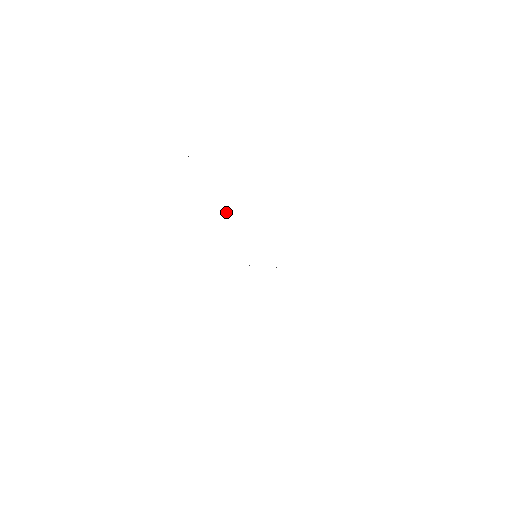
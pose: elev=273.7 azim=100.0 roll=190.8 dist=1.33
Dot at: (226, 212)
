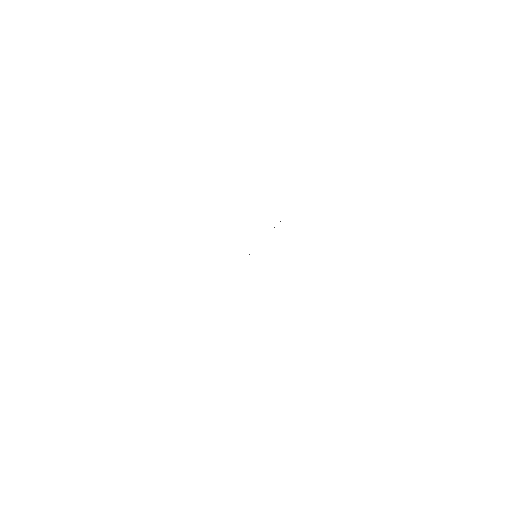
Dot at: occluded
